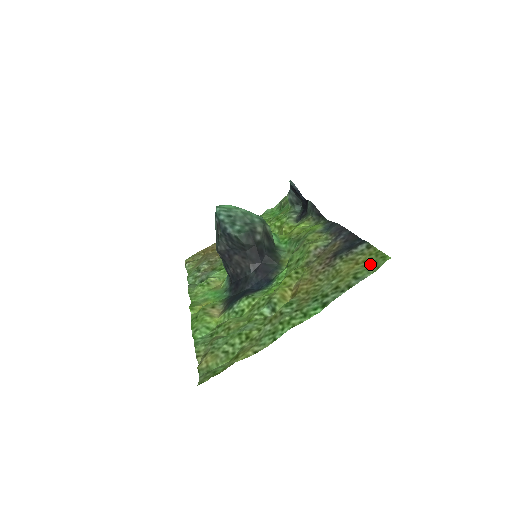
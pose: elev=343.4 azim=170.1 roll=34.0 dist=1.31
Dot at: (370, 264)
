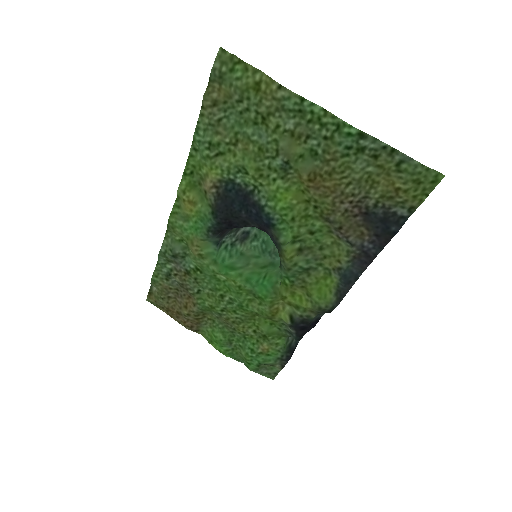
Dot at: (416, 181)
